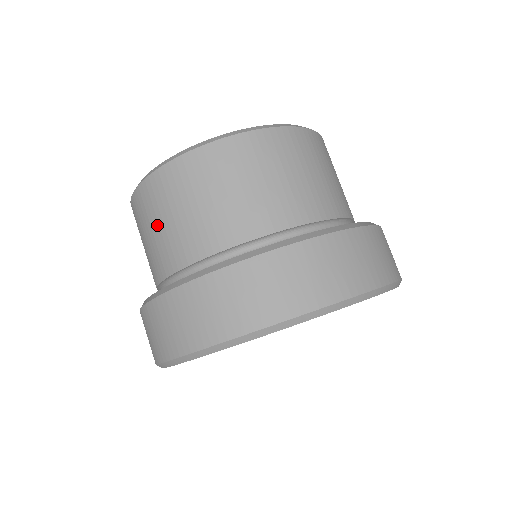
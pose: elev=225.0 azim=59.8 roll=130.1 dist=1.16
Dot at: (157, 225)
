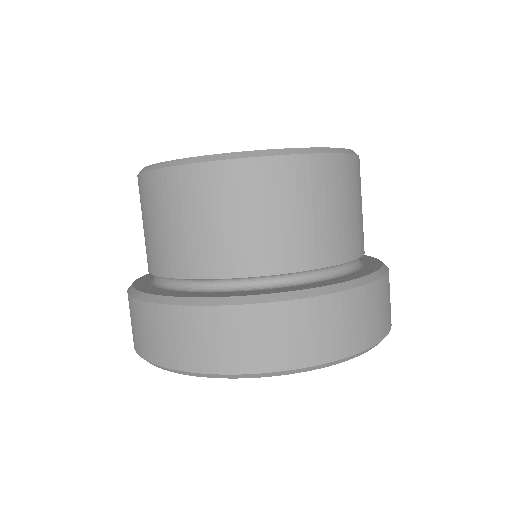
Dot at: (149, 223)
